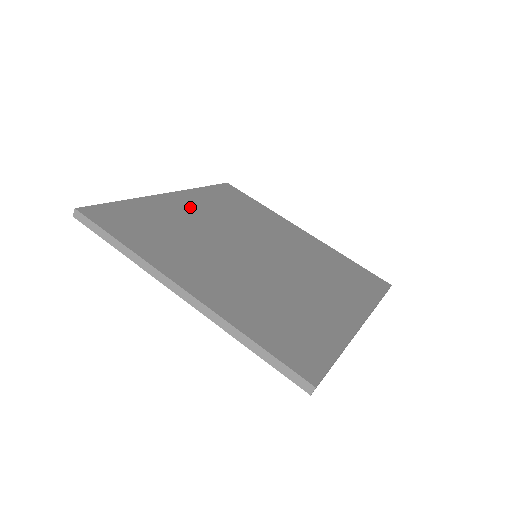
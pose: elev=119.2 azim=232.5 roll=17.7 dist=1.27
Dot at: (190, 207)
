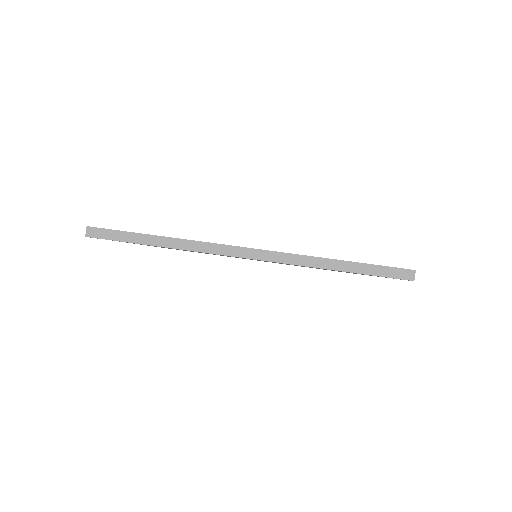
Dot at: occluded
